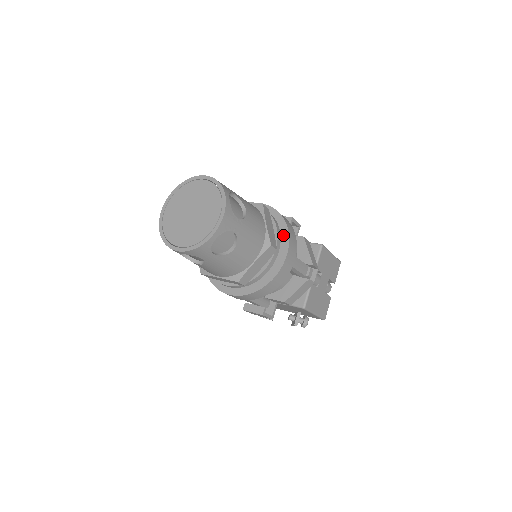
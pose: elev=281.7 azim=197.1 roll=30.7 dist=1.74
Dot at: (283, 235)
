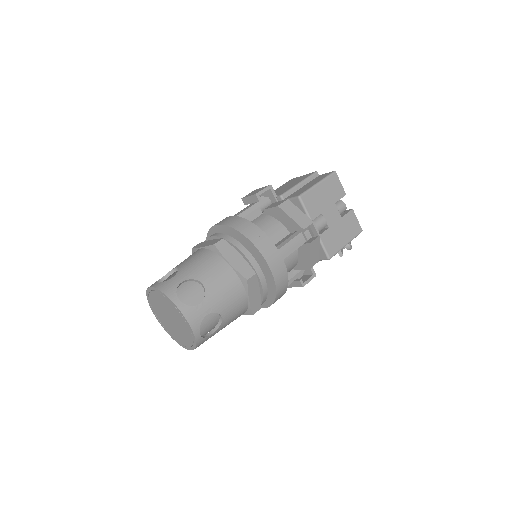
Dot at: (252, 249)
